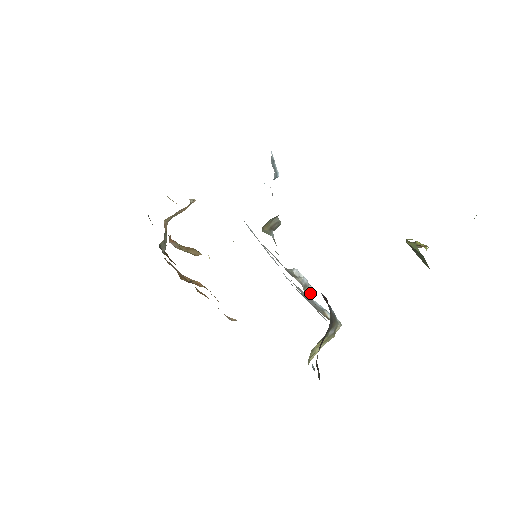
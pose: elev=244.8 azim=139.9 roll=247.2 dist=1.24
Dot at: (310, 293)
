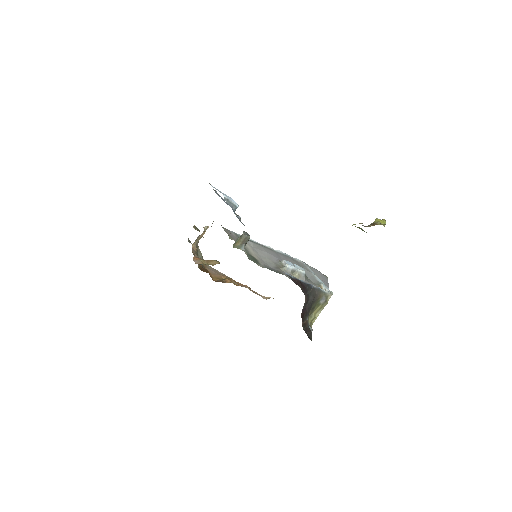
Dot at: (300, 275)
